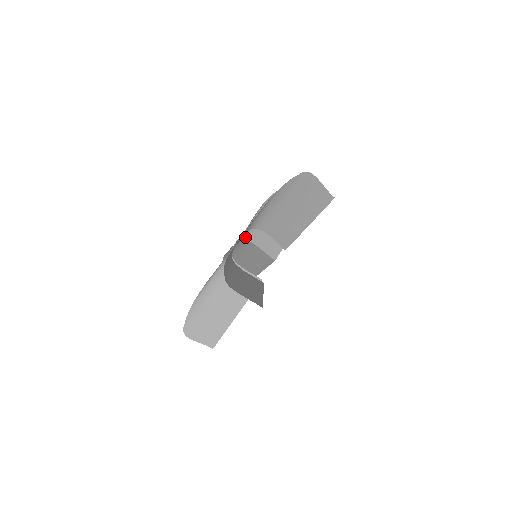
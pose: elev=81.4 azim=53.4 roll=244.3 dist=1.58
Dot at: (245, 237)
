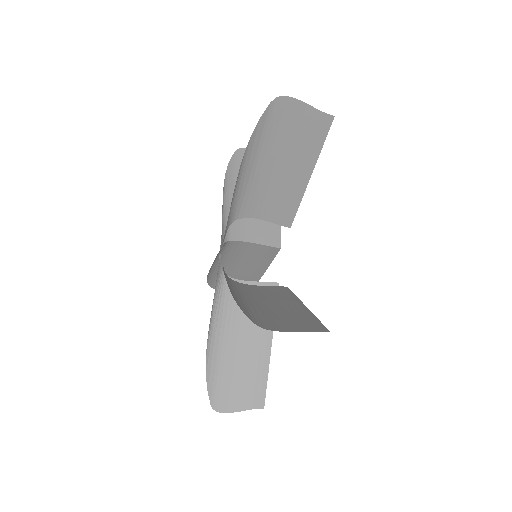
Dot at: (226, 238)
